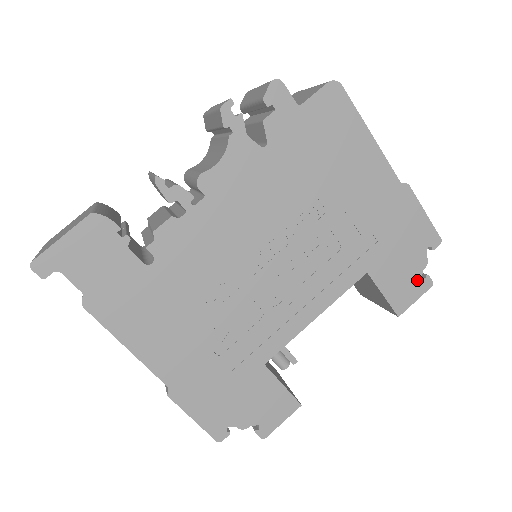
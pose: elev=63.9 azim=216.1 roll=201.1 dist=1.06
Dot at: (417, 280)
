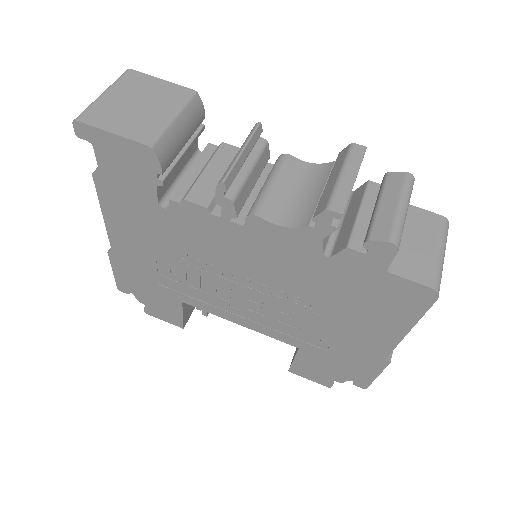
Dot at: (323, 378)
